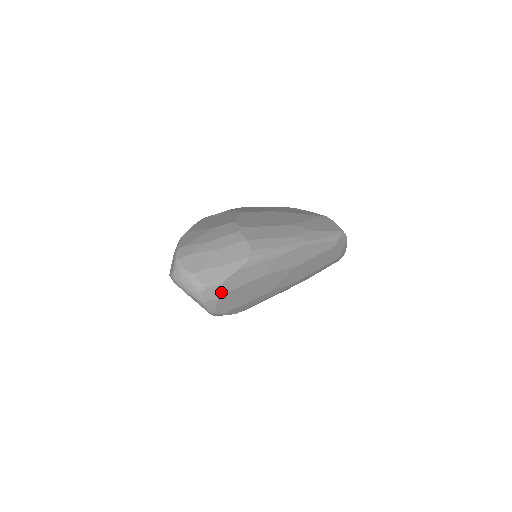
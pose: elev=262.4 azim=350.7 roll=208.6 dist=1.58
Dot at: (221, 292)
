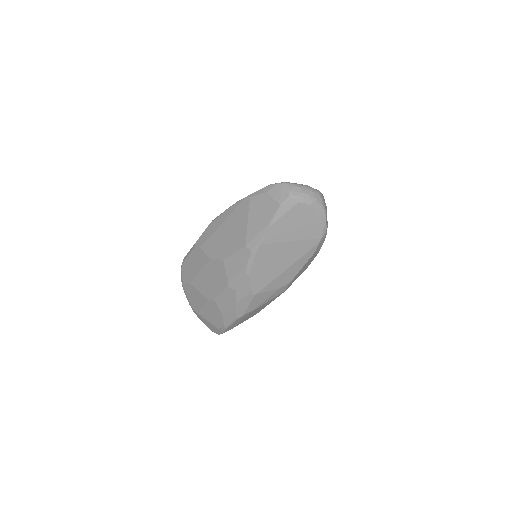
Dot at: (325, 203)
